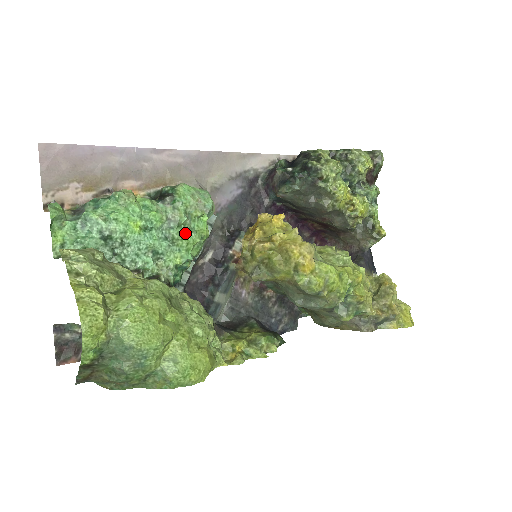
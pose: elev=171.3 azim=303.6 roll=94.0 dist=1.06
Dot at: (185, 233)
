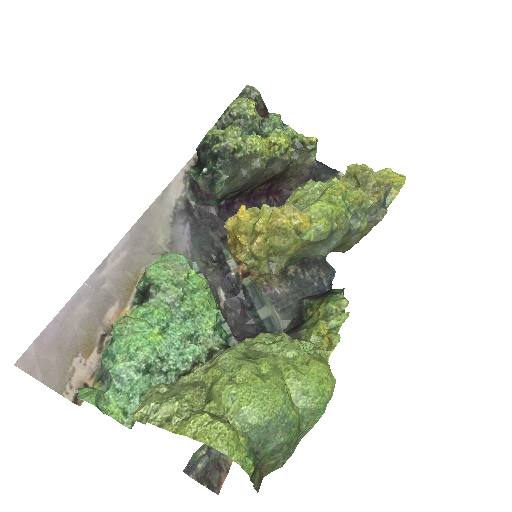
Dot at: (192, 299)
